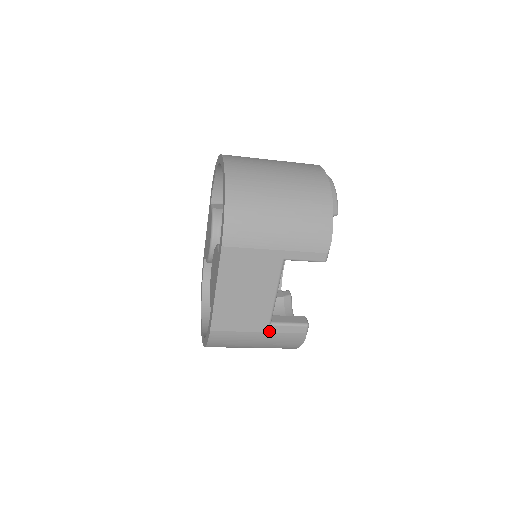
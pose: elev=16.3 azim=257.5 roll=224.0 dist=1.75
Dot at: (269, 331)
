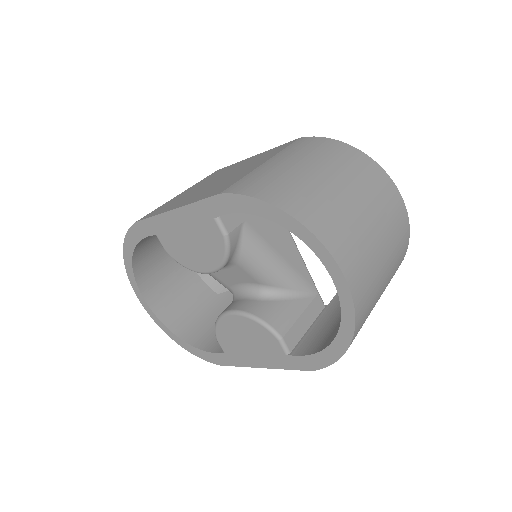
Dot at: occluded
